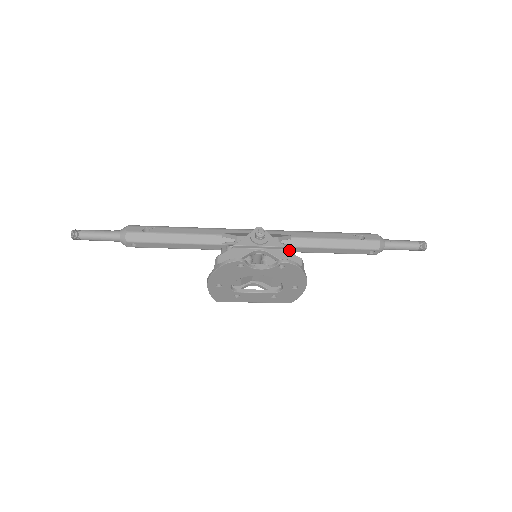
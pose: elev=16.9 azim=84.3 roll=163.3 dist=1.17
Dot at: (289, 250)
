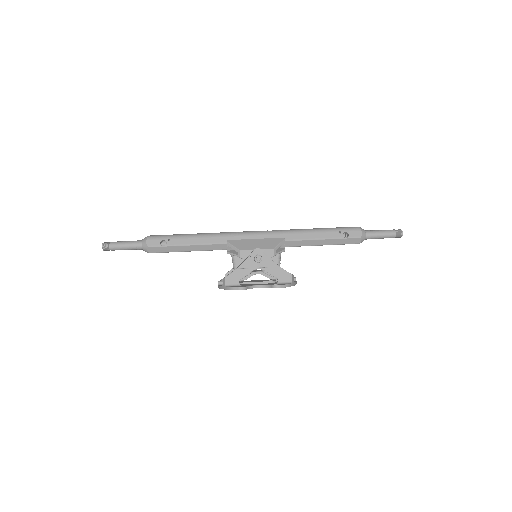
Dot at: occluded
